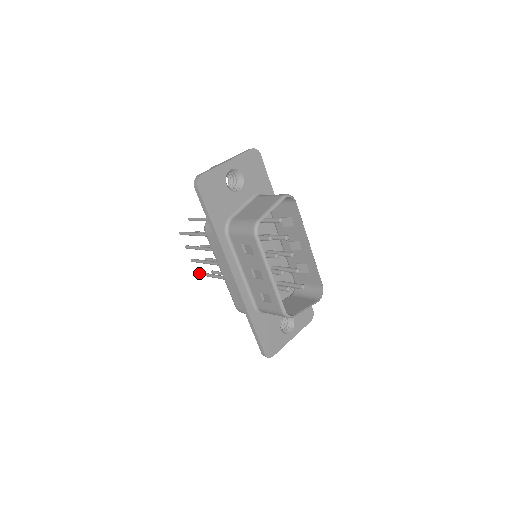
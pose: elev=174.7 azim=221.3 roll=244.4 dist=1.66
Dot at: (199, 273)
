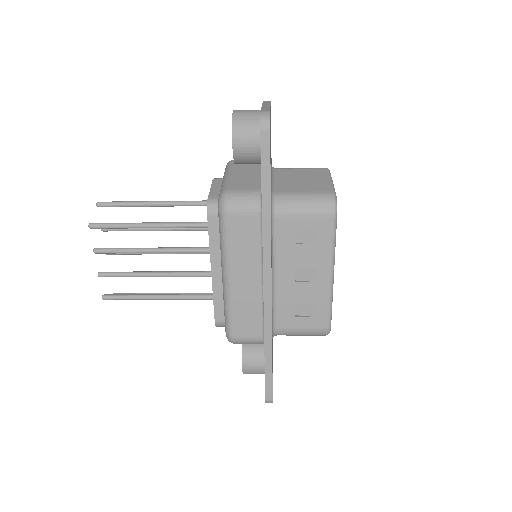
Dot at: (111, 296)
